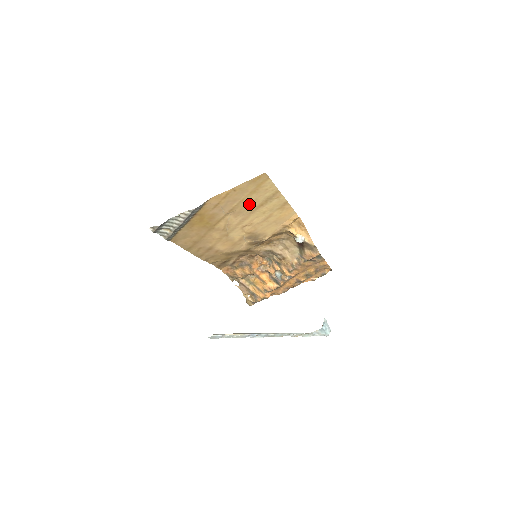
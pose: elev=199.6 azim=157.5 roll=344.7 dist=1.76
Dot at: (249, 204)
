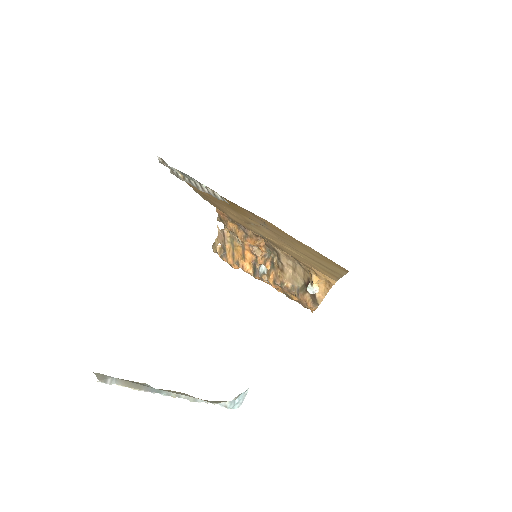
Dot at: (298, 248)
